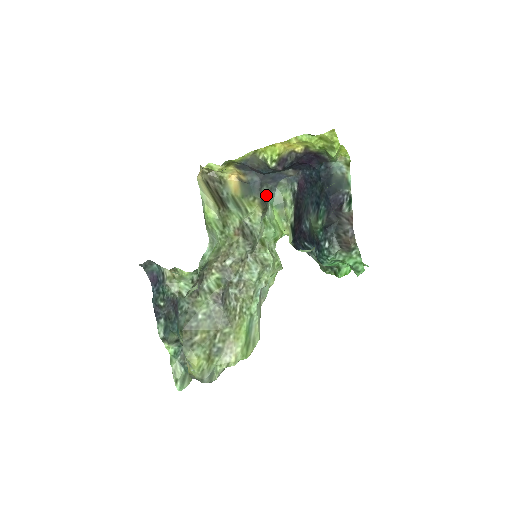
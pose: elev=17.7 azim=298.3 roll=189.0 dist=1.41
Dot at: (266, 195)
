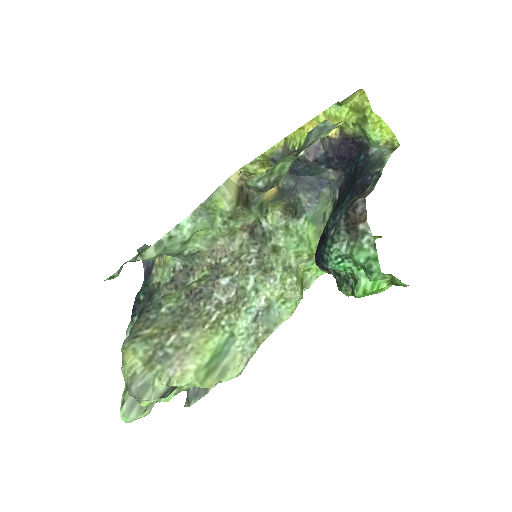
Dot at: (302, 205)
